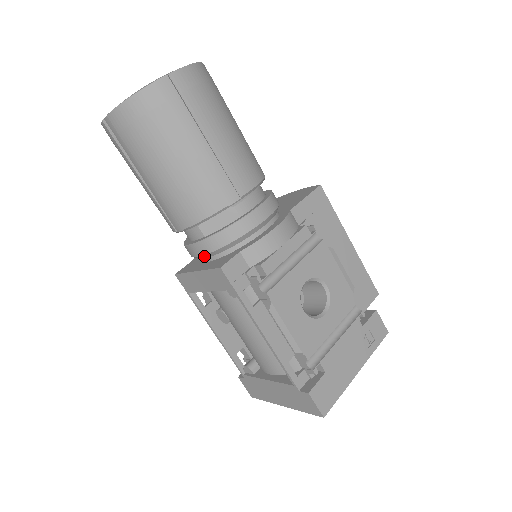
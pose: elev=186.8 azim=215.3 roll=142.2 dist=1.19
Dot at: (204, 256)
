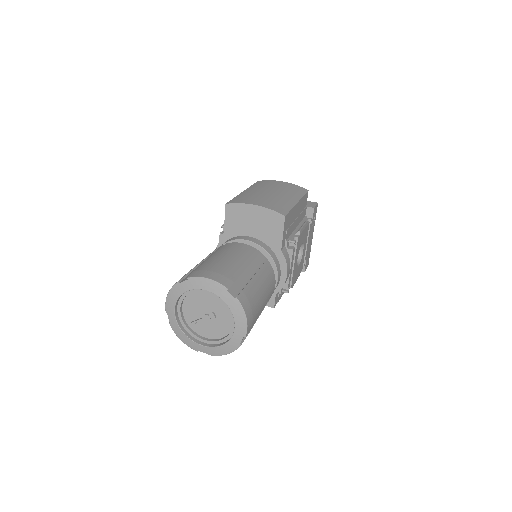
Dot at: occluded
